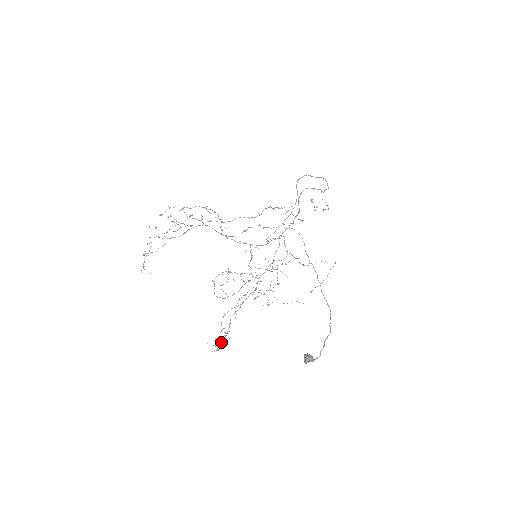
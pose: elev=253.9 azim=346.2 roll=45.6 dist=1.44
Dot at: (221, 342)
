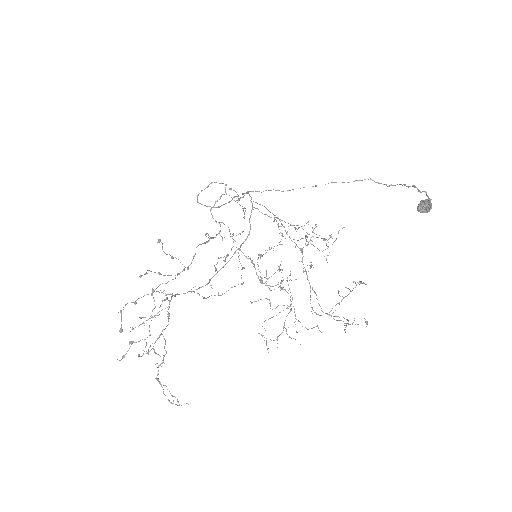
Dot at: occluded
